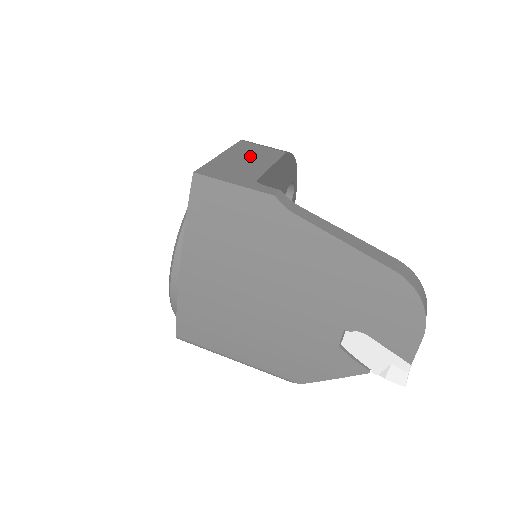
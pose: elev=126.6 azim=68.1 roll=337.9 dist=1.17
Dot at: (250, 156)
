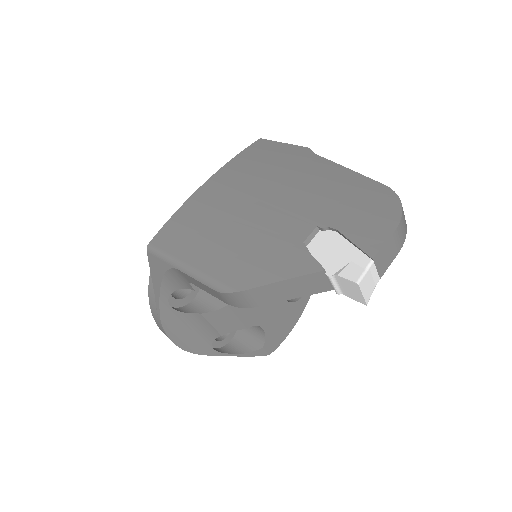
Dot at: occluded
